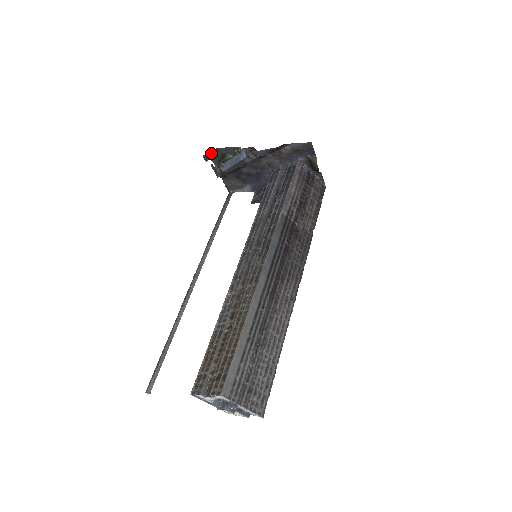
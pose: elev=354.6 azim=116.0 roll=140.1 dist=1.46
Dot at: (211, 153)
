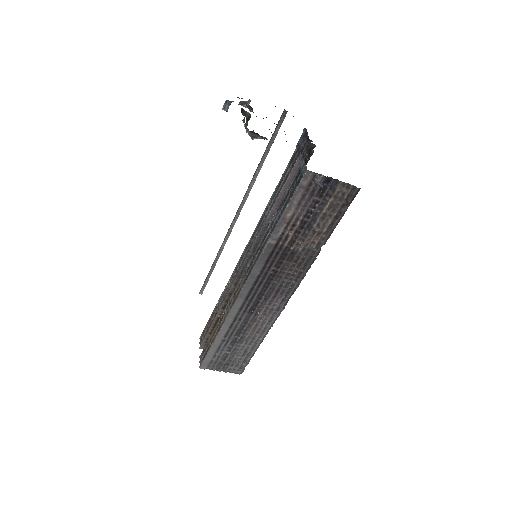
Dot at: (227, 104)
